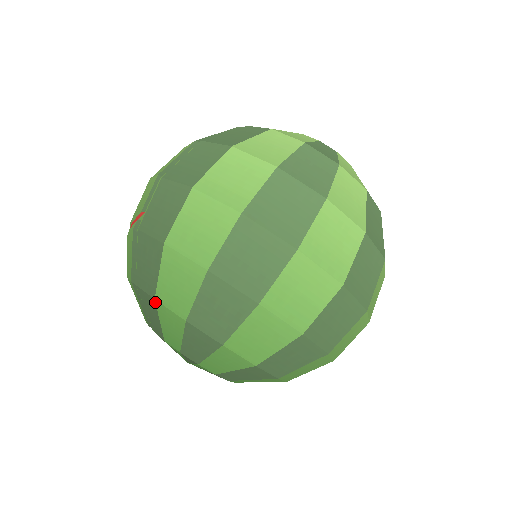
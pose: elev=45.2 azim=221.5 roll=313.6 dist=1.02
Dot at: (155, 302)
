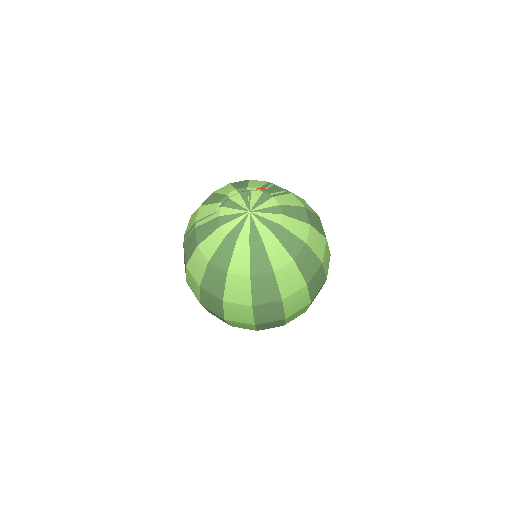
Dot at: occluded
